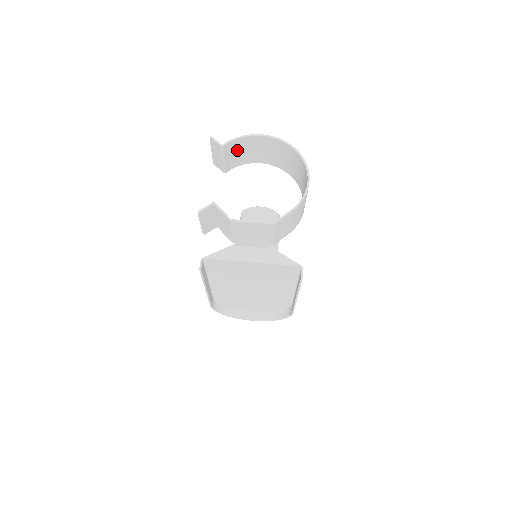
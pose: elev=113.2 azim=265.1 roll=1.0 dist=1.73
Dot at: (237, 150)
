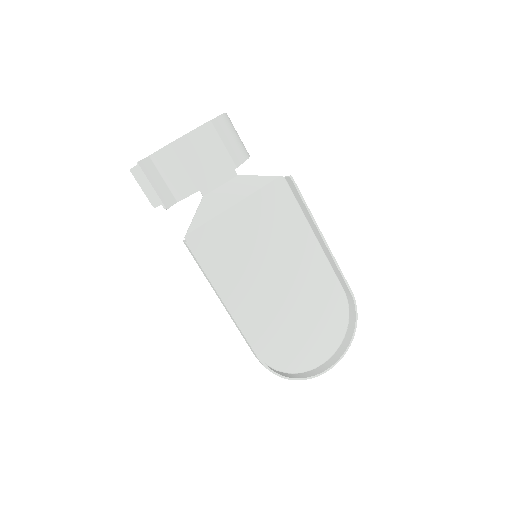
Dot at: occluded
